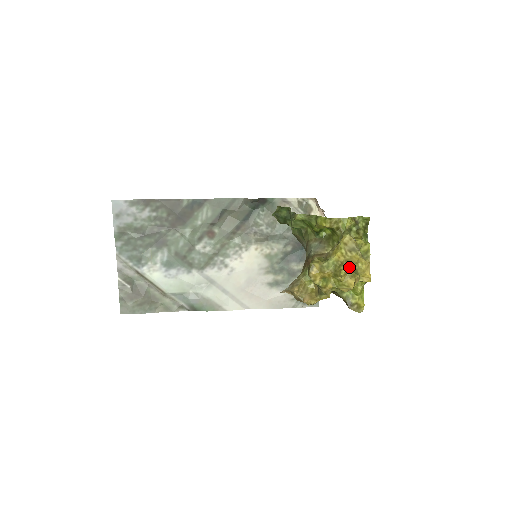
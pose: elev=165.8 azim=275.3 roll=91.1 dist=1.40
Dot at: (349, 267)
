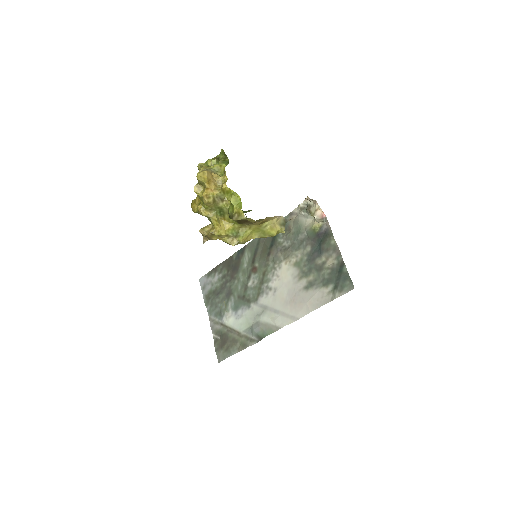
Dot at: (198, 183)
